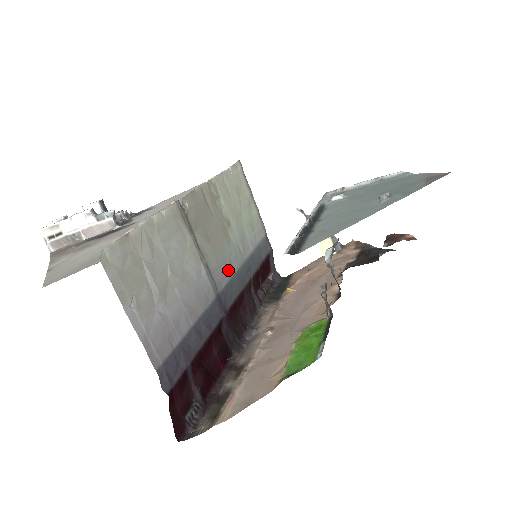
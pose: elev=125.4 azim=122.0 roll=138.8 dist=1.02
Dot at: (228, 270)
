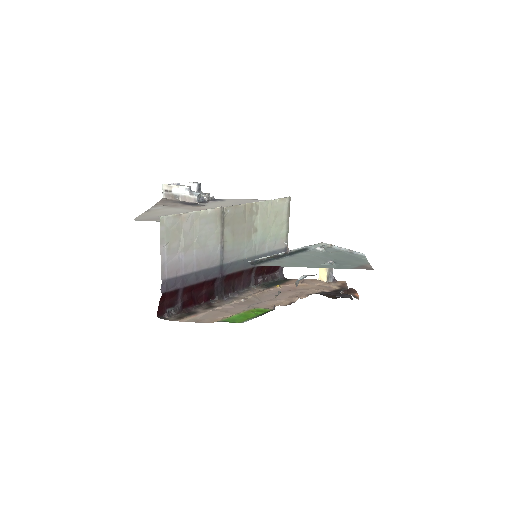
Dot at: (238, 255)
